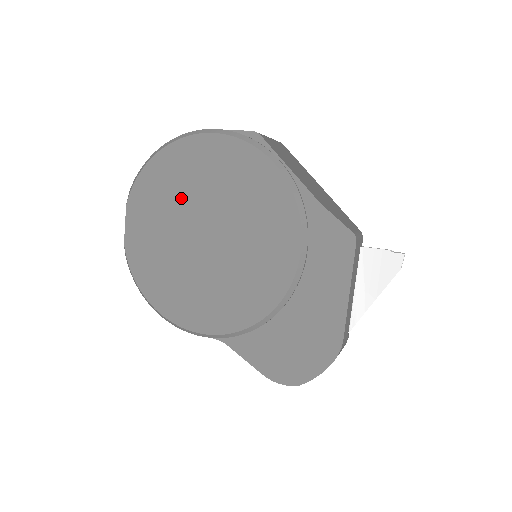
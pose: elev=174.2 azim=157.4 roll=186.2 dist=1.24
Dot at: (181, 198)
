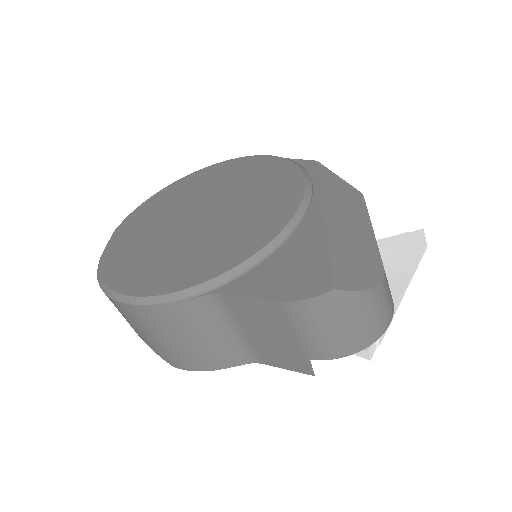
Dot at: (176, 205)
